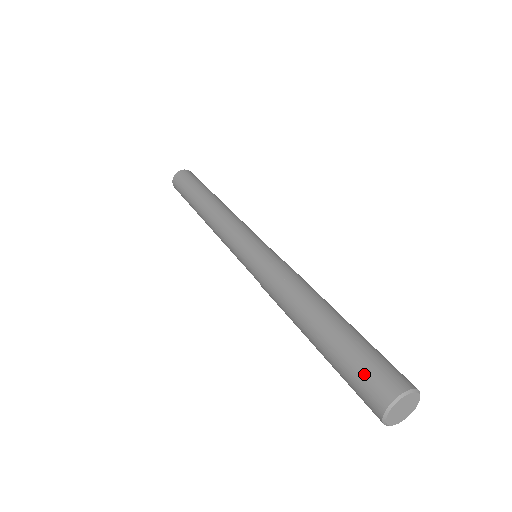
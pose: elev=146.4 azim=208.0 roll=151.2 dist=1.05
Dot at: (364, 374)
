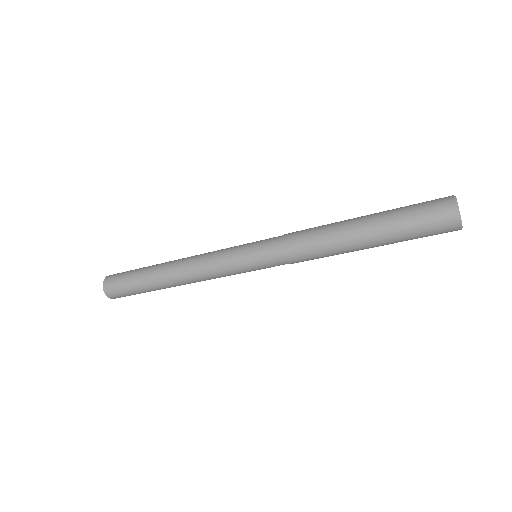
Dot at: (423, 206)
